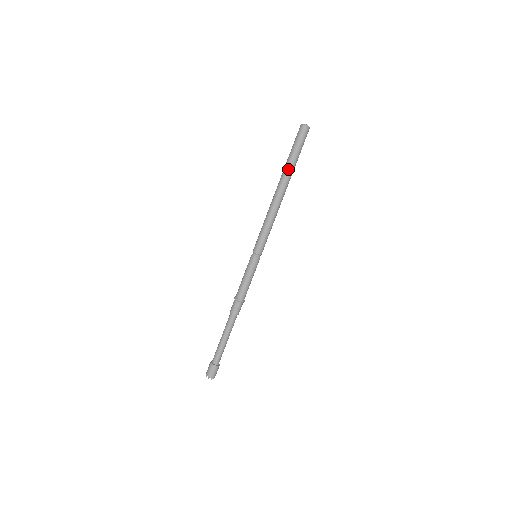
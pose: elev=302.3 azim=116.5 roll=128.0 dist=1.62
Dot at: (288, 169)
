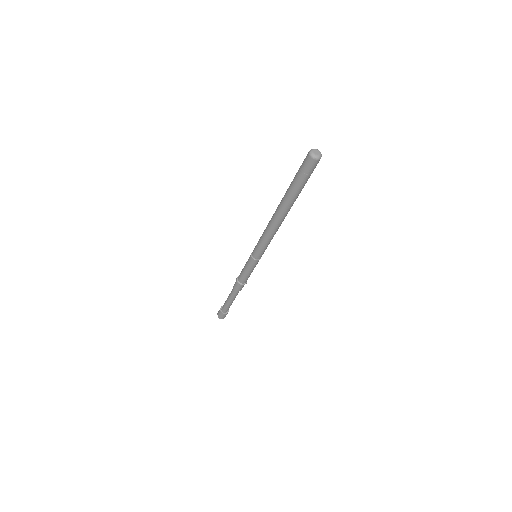
Dot at: (287, 195)
